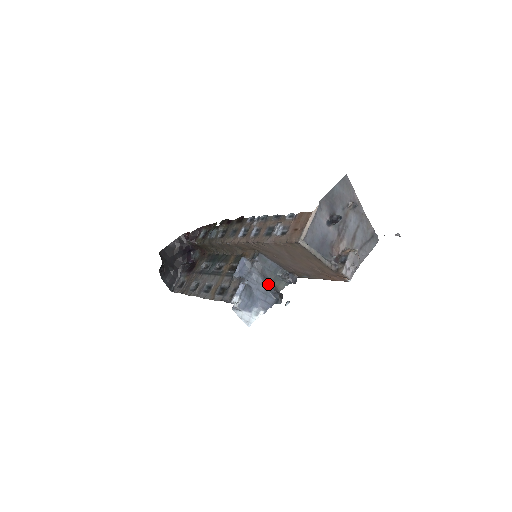
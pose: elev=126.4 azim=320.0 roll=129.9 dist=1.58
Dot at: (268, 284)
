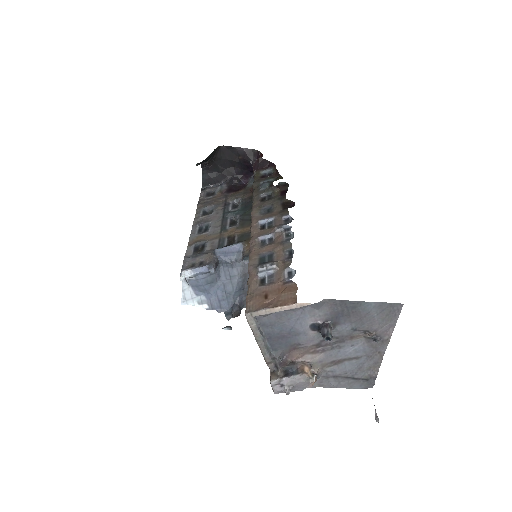
Dot at: (240, 291)
